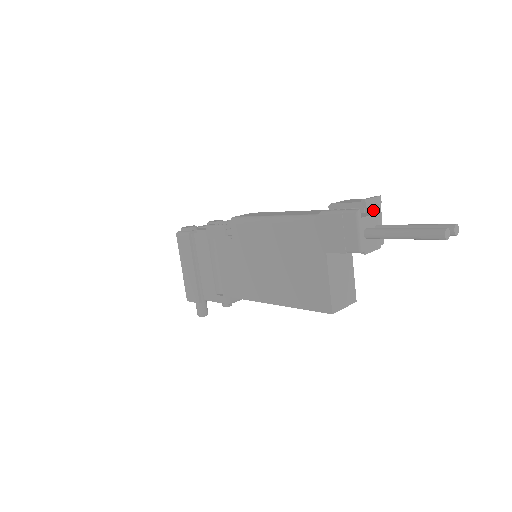
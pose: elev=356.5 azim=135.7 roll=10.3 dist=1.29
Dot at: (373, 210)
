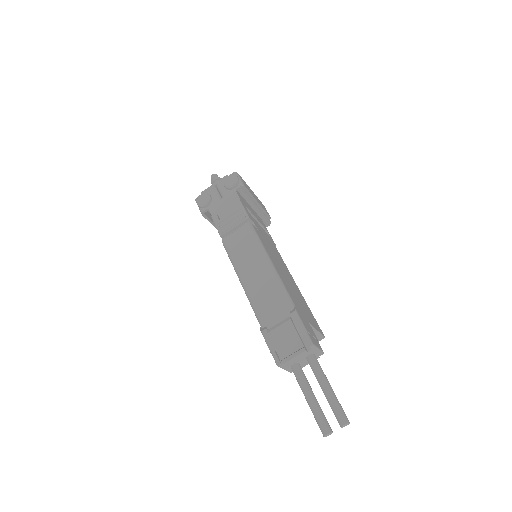
Dot at: (307, 343)
